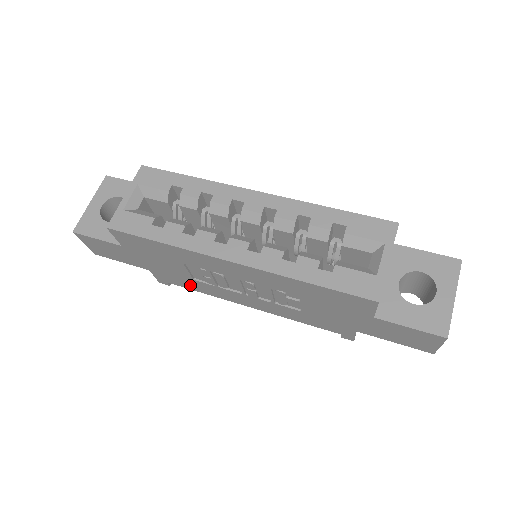
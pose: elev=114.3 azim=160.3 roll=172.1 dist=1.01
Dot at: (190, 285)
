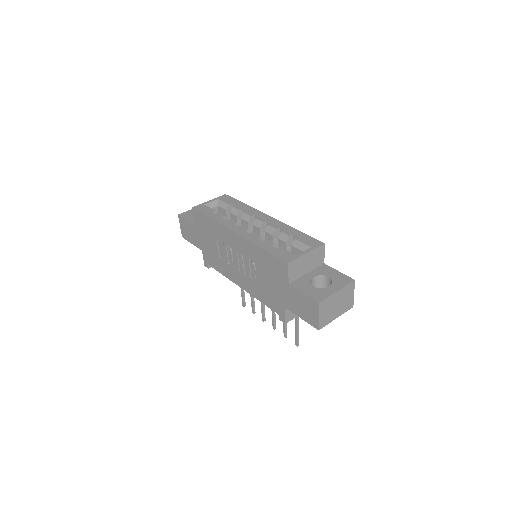
Dot at: (217, 265)
